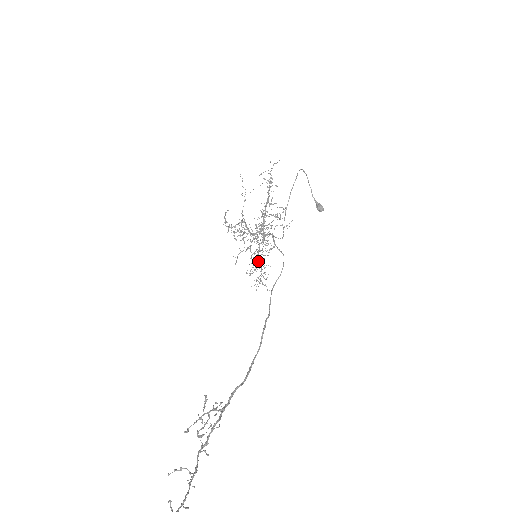
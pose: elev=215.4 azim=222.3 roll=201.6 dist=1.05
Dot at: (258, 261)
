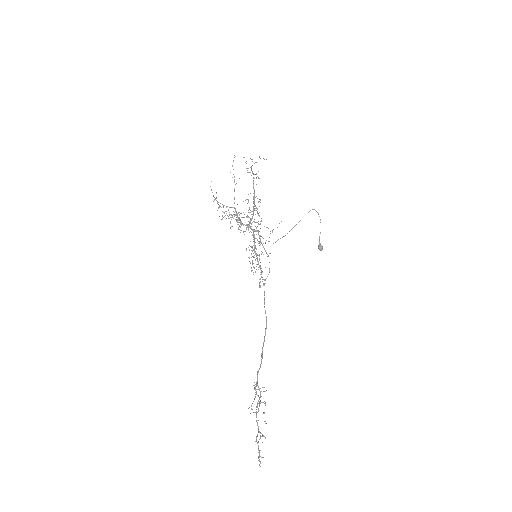
Dot at: (258, 262)
